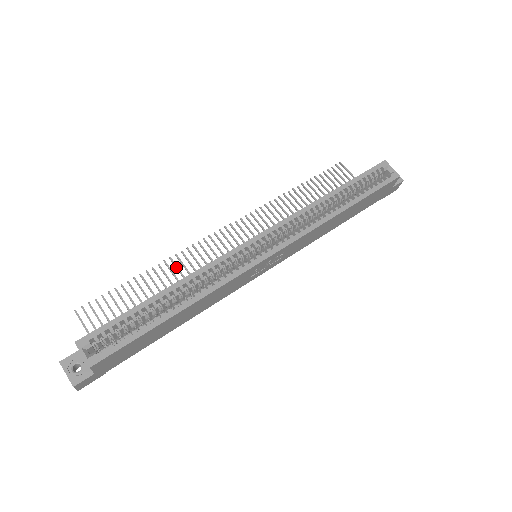
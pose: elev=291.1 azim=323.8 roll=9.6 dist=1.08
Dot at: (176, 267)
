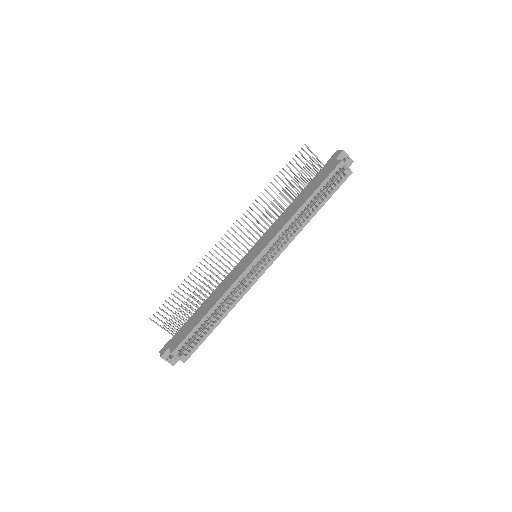
Dot at: occluded
